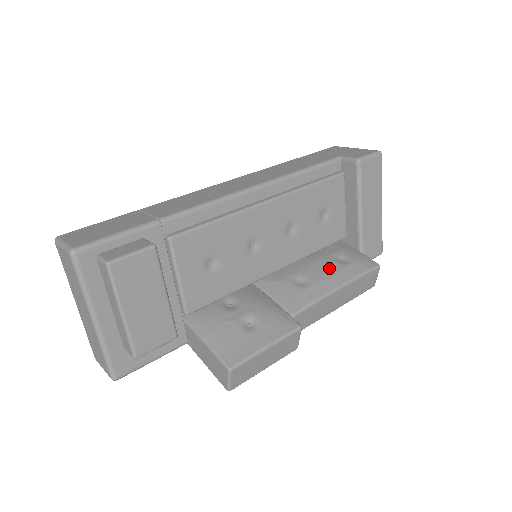
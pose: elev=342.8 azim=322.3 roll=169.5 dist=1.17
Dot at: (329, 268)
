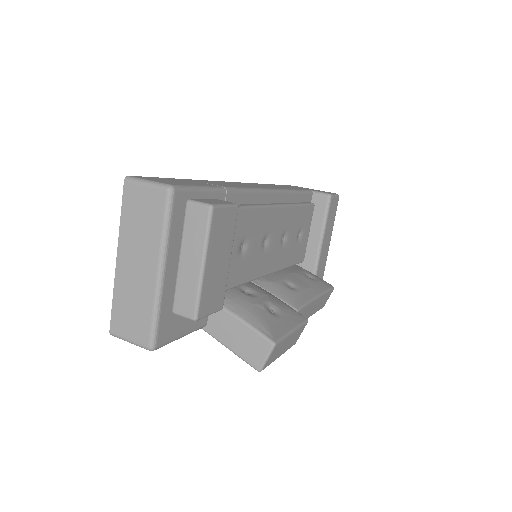
Dot at: (305, 280)
